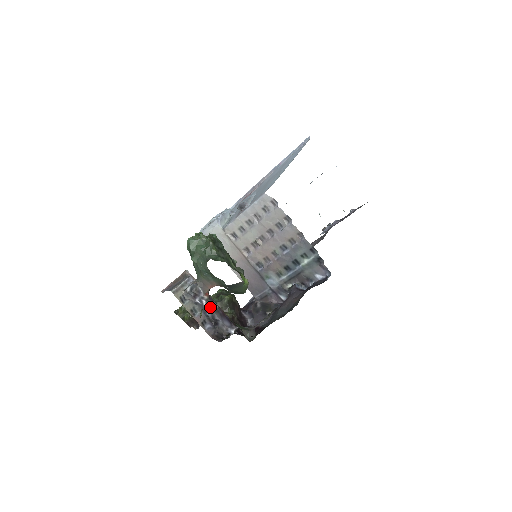
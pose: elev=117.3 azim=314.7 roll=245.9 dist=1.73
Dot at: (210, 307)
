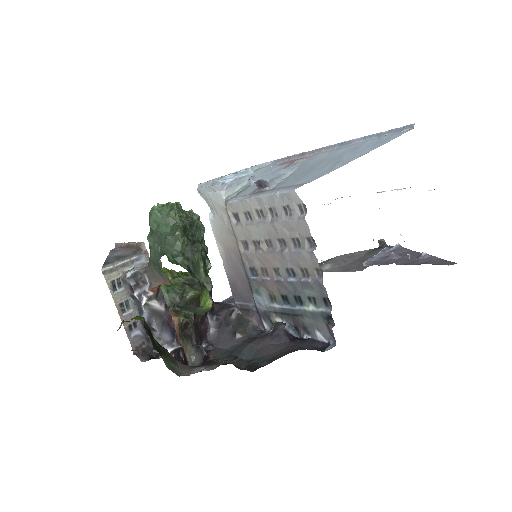
Dot at: (150, 309)
